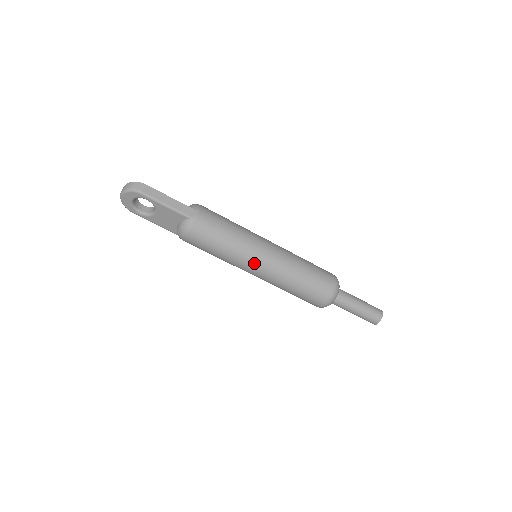
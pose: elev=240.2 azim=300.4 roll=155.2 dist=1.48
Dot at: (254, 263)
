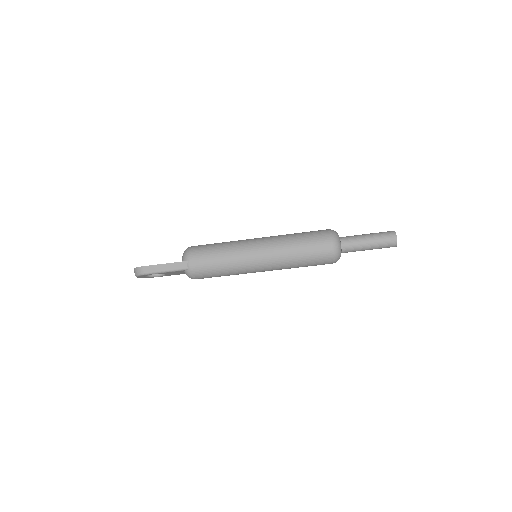
Dot at: (254, 269)
